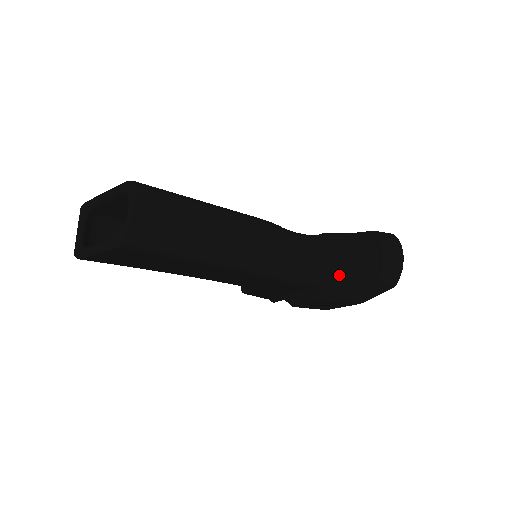
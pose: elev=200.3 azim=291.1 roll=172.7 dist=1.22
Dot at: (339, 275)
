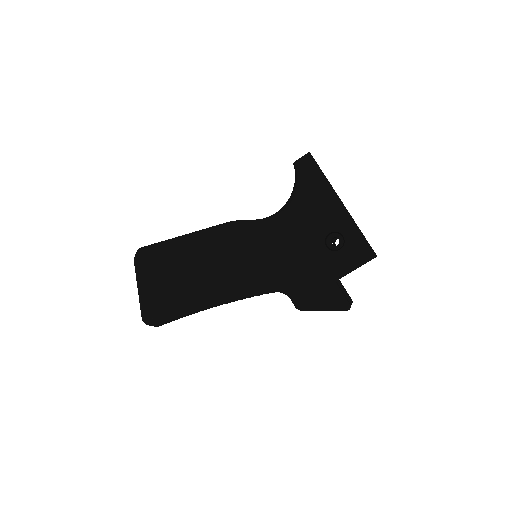
Dot at: (290, 198)
